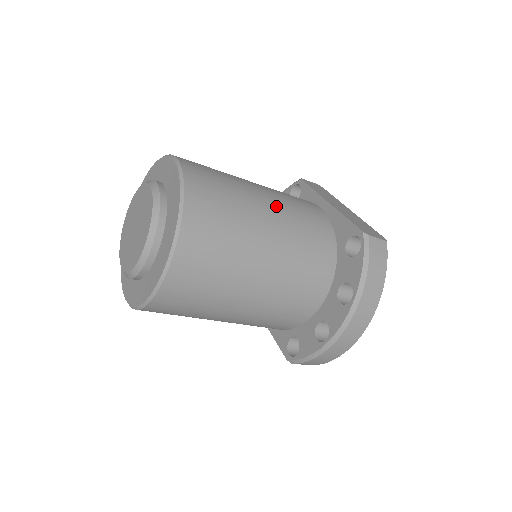
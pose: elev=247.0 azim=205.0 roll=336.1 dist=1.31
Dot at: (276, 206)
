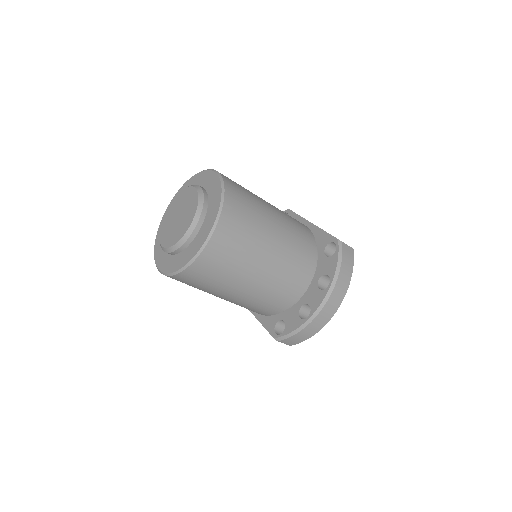
Dot at: (279, 214)
